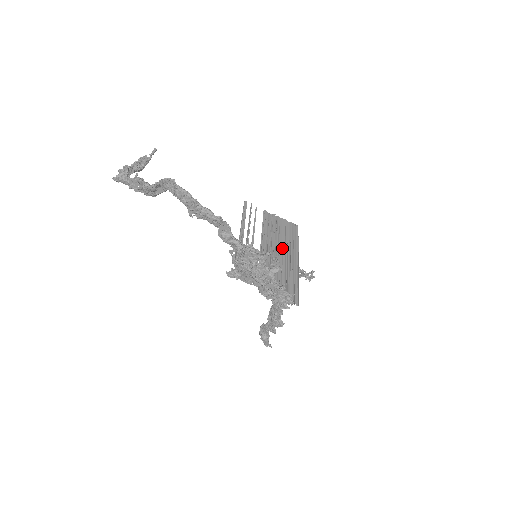
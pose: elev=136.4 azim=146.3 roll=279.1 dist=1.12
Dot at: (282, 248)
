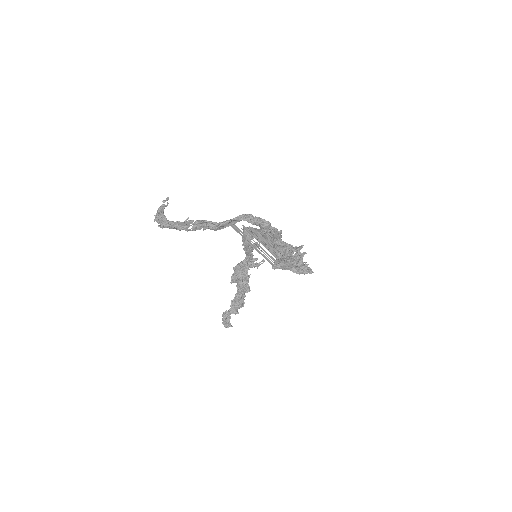
Dot at: occluded
